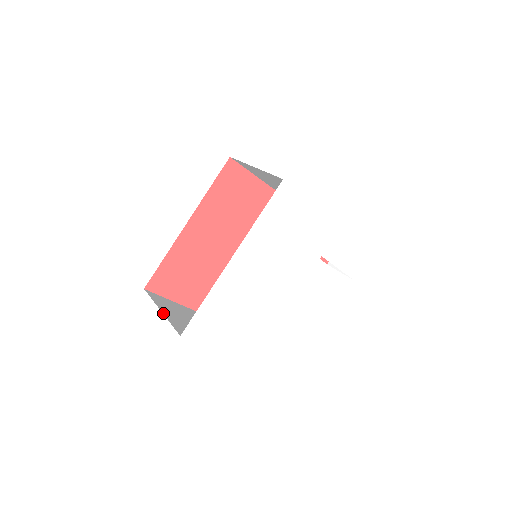
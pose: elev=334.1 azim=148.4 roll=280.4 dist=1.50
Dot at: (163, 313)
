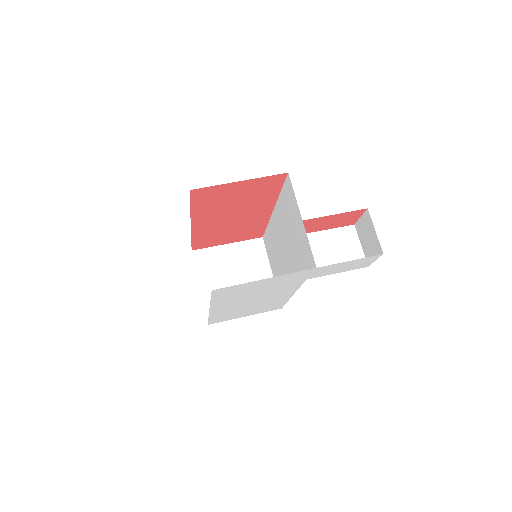
Dot at: (201, 291)
